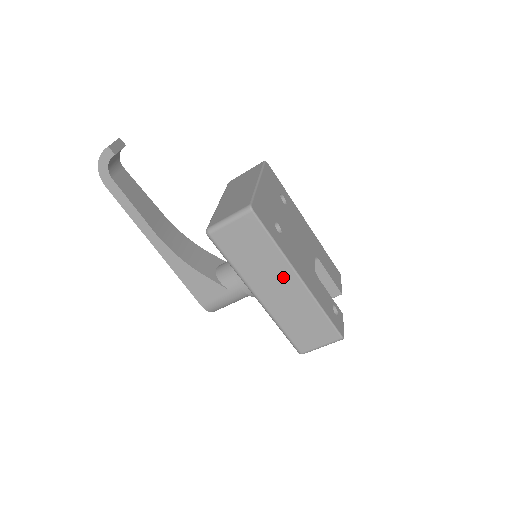
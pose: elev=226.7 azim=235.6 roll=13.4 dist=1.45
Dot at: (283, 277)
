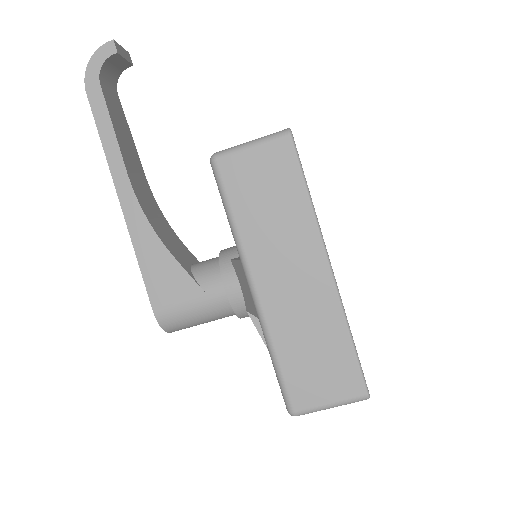
Dot at: (304, 257)
